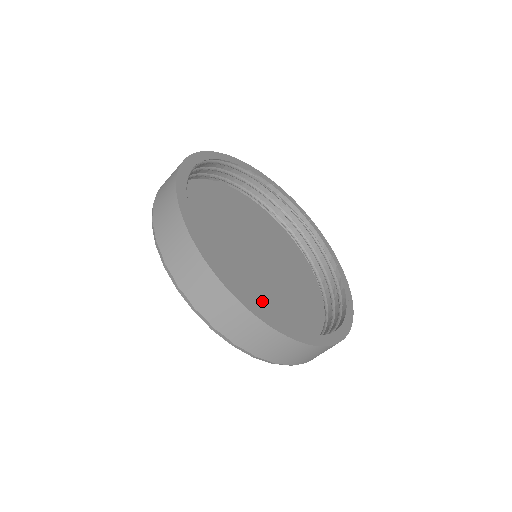
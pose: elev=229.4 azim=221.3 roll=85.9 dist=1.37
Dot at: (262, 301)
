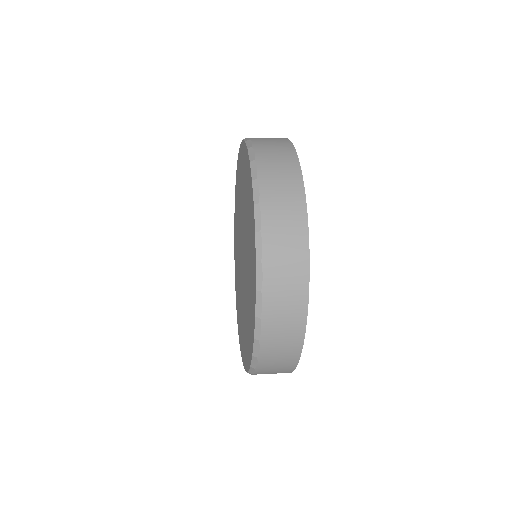
Dot at: occluded
